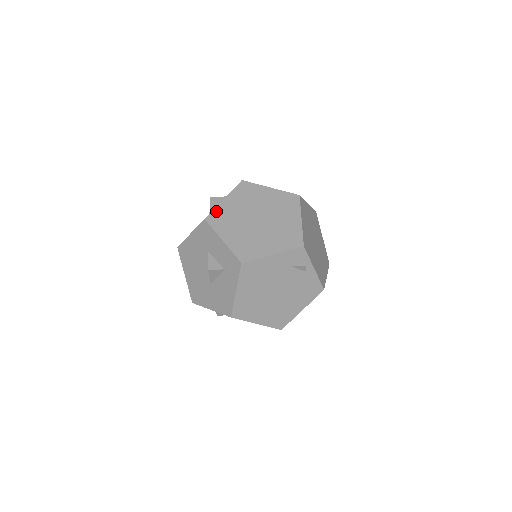
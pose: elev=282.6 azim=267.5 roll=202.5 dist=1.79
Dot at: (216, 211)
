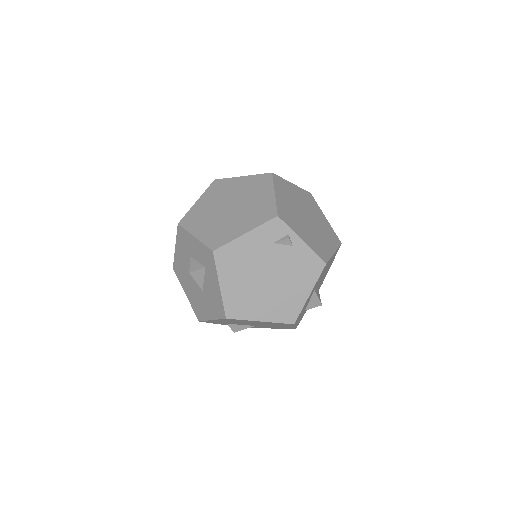
Dot at: (189, 214)
